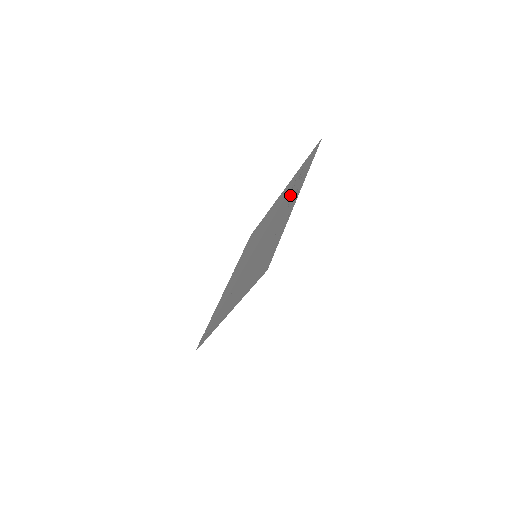
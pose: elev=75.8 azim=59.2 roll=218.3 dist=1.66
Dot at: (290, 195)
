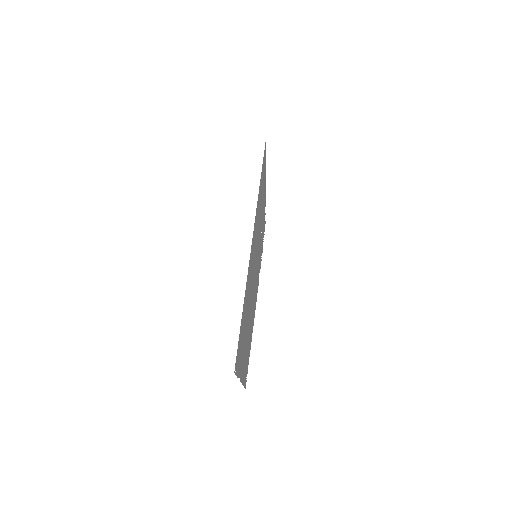
Dot at: occluded
